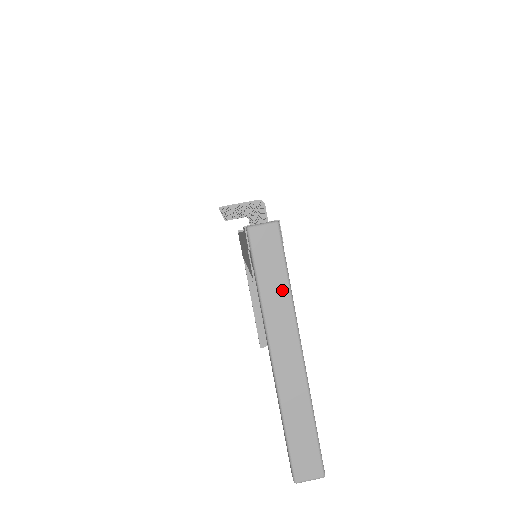
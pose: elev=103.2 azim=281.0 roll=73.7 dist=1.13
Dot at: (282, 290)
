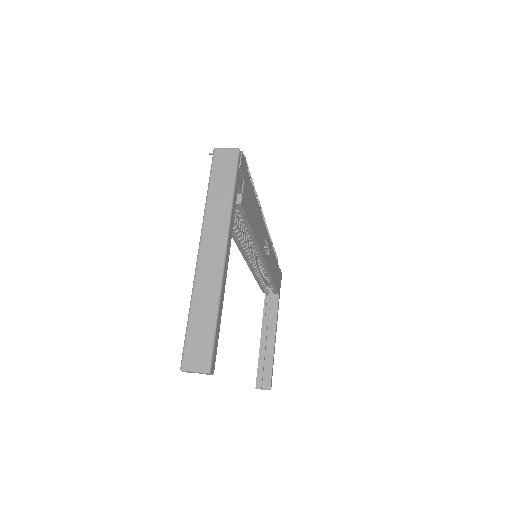
Dot at: (225, 198)
